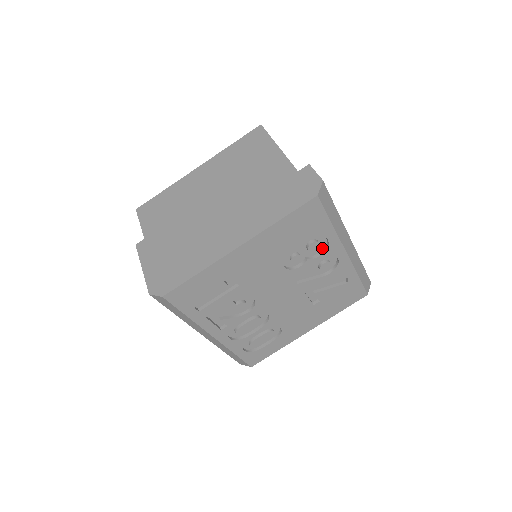
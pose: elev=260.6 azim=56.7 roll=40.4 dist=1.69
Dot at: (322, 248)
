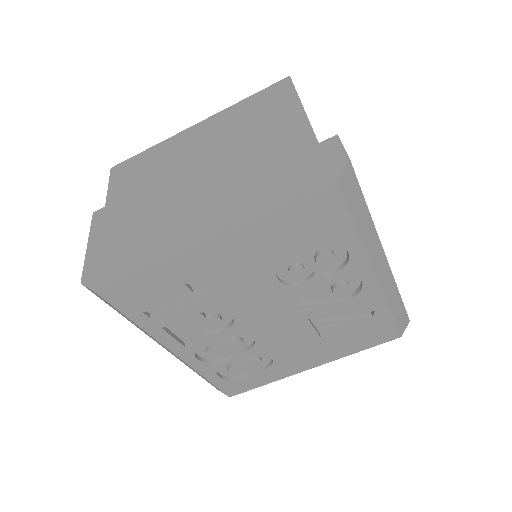
Dot at: (339, 263)
